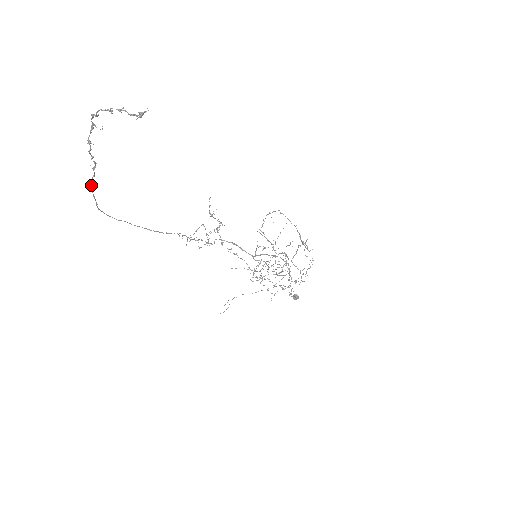
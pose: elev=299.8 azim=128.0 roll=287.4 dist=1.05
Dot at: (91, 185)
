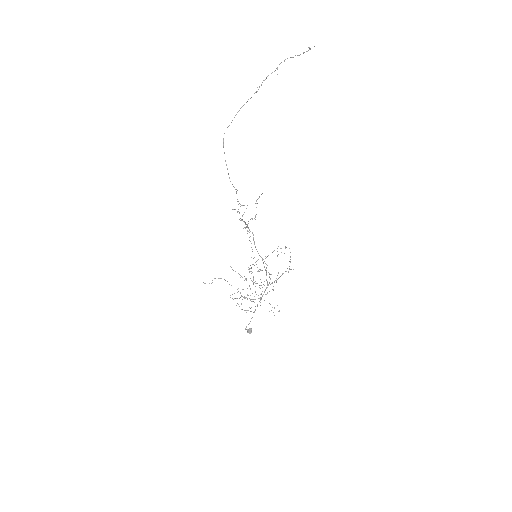
Dot at: occluded
